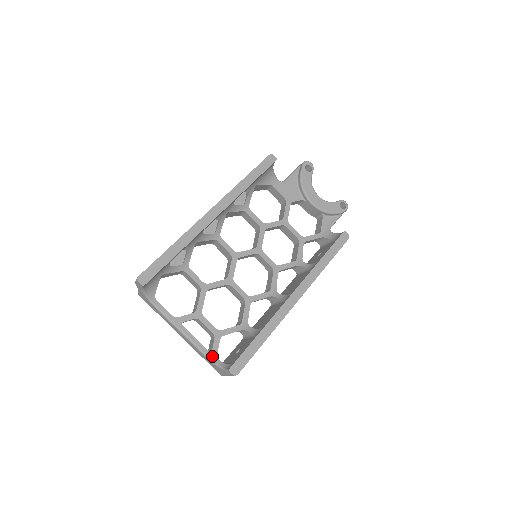
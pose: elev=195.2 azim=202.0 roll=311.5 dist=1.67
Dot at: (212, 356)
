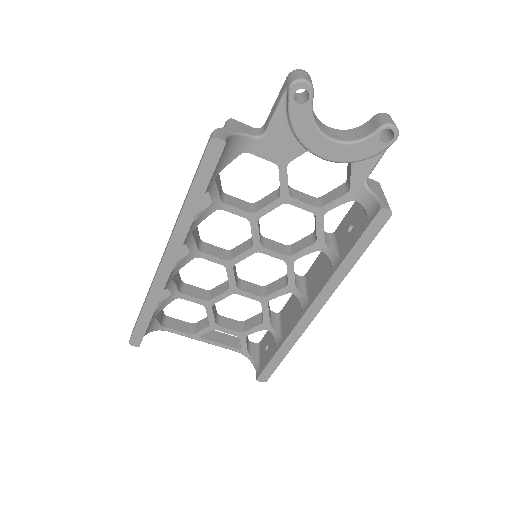
Dot at: (243, 352)
